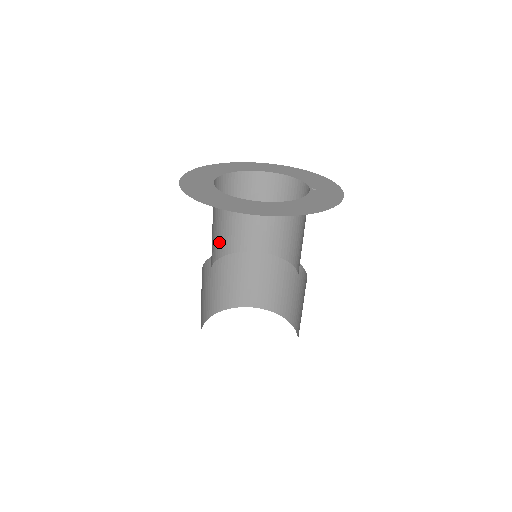
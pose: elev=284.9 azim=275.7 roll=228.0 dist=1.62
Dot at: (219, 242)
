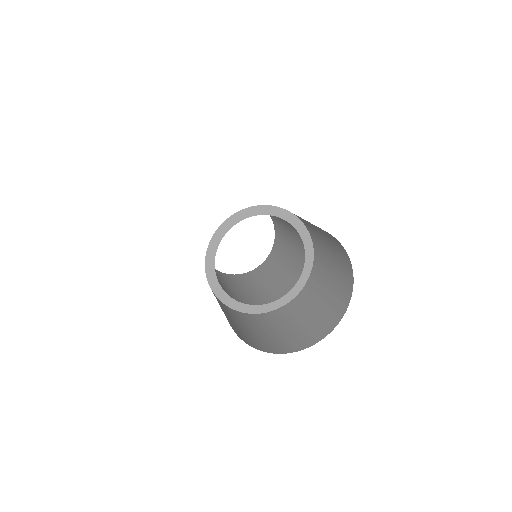
Dot at: occluded
